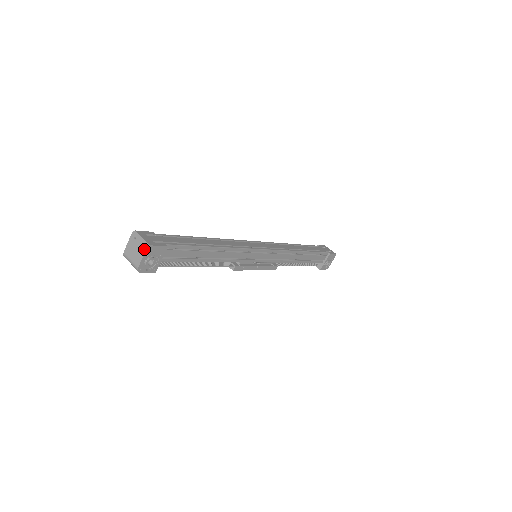
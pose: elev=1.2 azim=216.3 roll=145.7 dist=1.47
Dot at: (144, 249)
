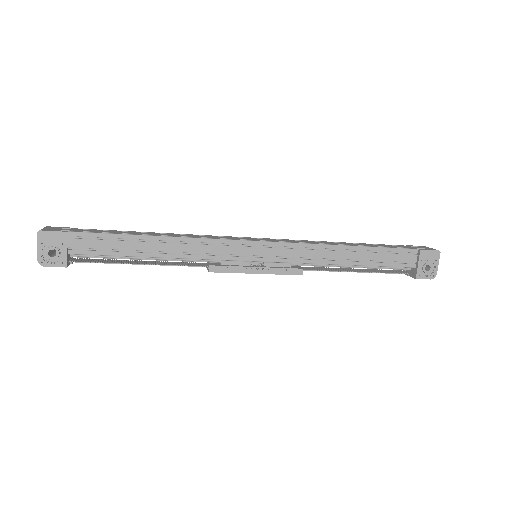
Dot at: (37, 237)
